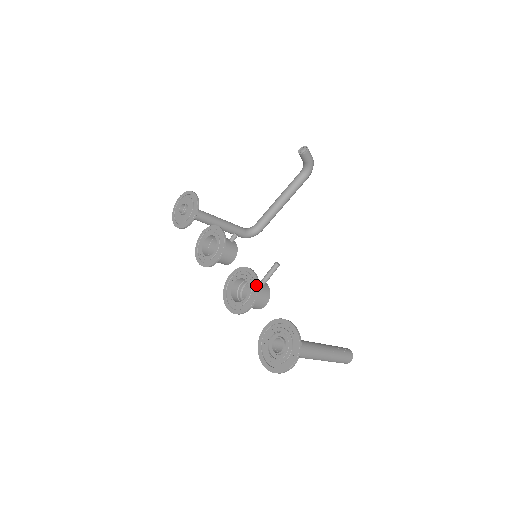
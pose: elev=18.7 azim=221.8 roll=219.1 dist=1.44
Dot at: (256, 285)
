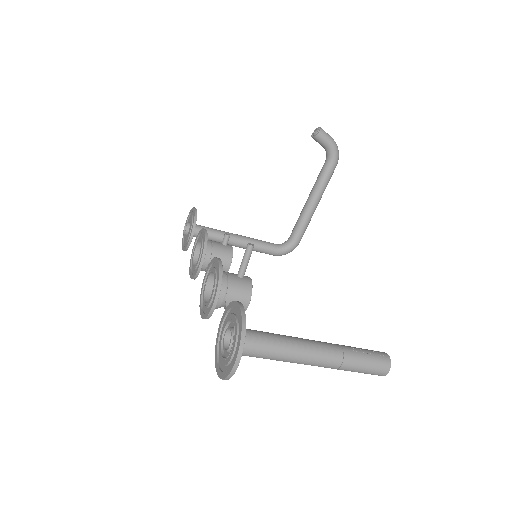
Dot at: (218, 273)
